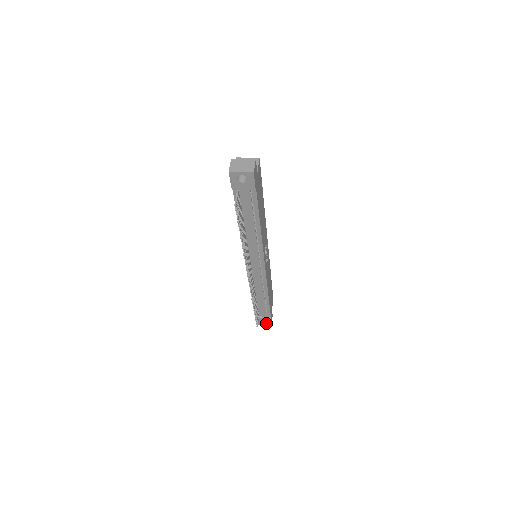
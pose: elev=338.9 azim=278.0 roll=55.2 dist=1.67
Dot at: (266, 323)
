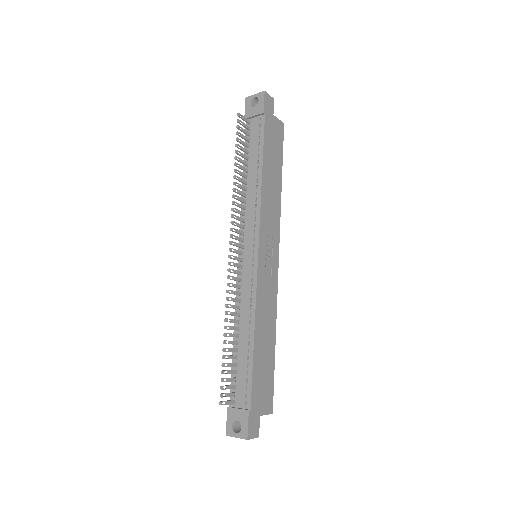
Dot at: occluded
